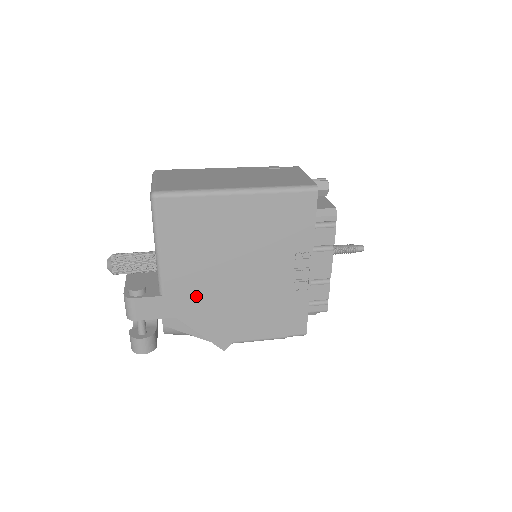
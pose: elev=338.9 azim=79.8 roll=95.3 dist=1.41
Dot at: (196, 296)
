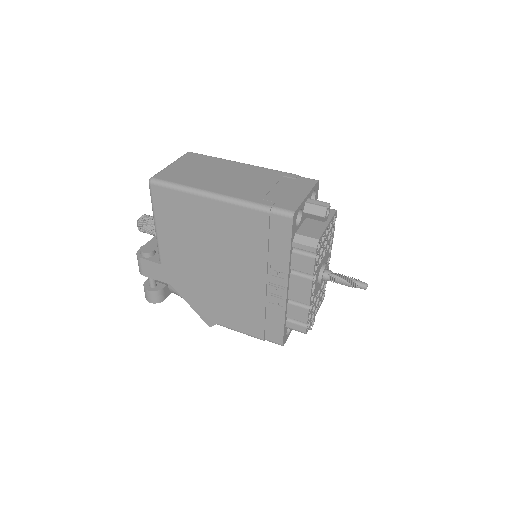
Dot at: (186, 274)
